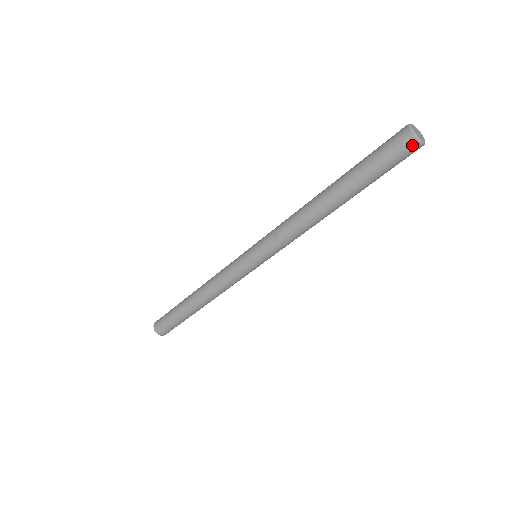
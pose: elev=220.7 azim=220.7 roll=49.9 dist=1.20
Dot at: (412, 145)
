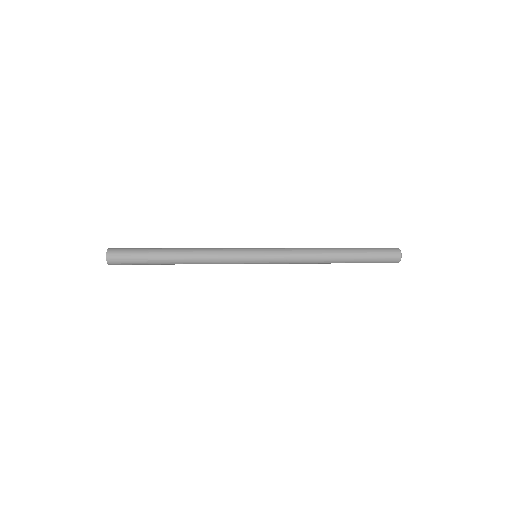
Dot at: (395, 262)
